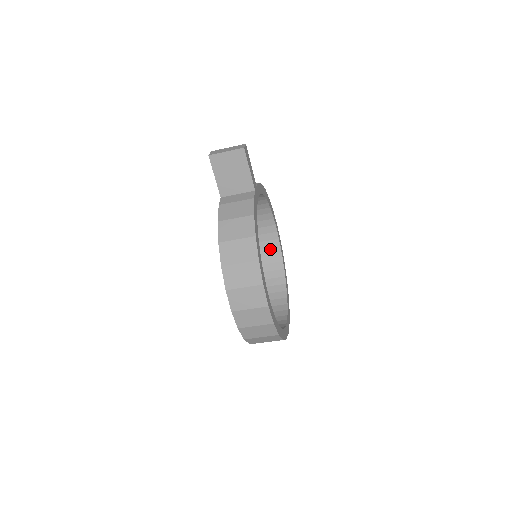
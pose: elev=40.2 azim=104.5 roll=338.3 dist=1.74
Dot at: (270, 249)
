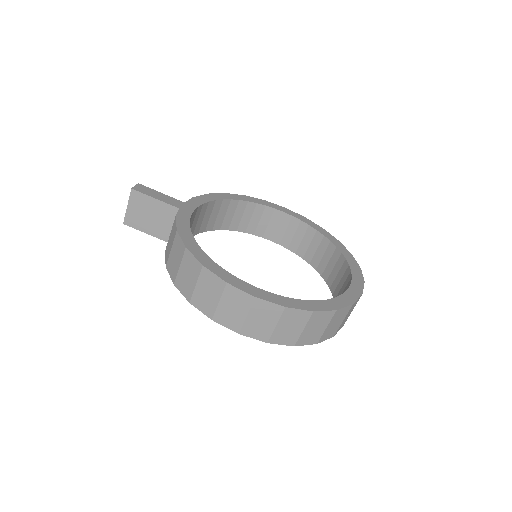
Dot at: (297, 232)
